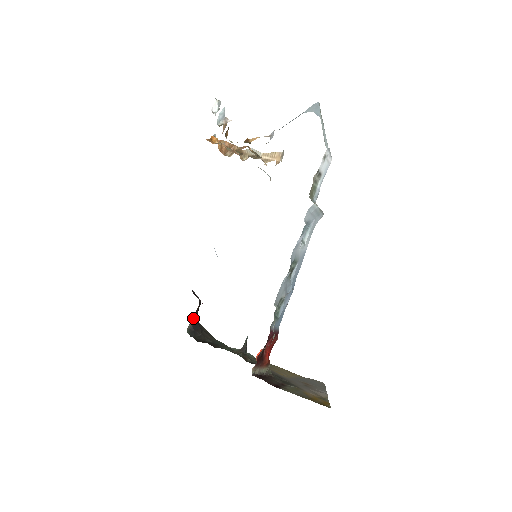
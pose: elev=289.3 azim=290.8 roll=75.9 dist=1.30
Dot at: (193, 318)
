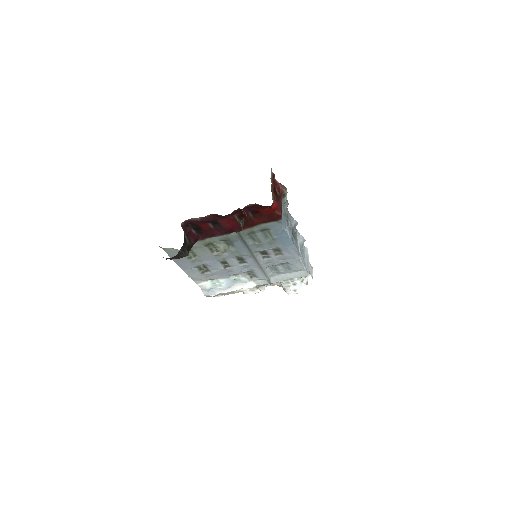
Dot at: (185, 237)
